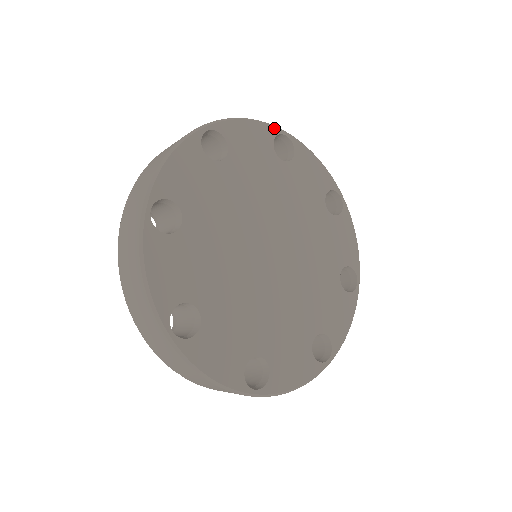
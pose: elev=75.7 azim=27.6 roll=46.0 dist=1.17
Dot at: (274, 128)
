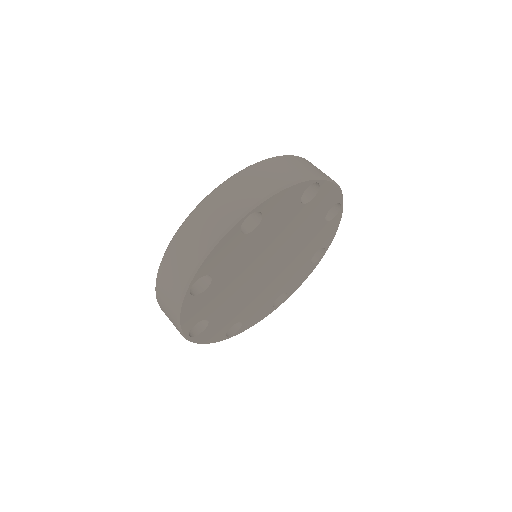
Dot at: (309, 182)
